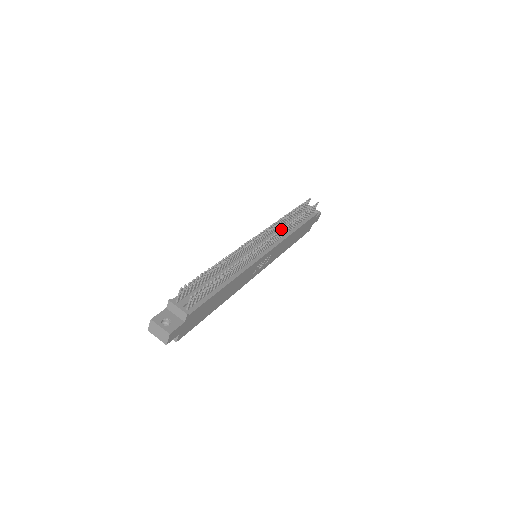
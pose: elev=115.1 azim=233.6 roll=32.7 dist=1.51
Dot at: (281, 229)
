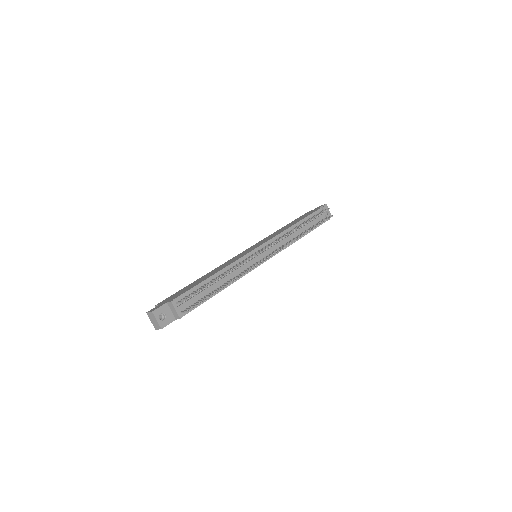
Dot at: (287, 245)
